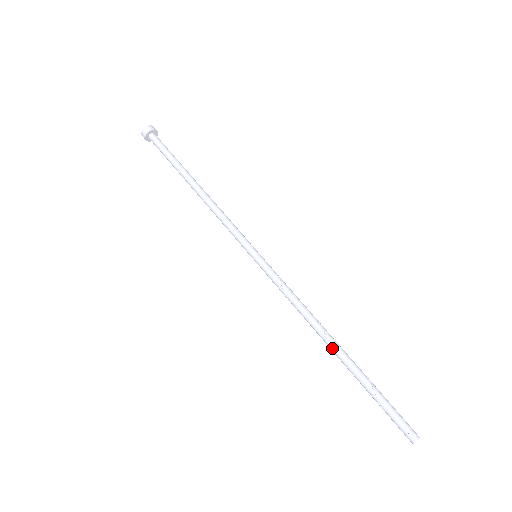
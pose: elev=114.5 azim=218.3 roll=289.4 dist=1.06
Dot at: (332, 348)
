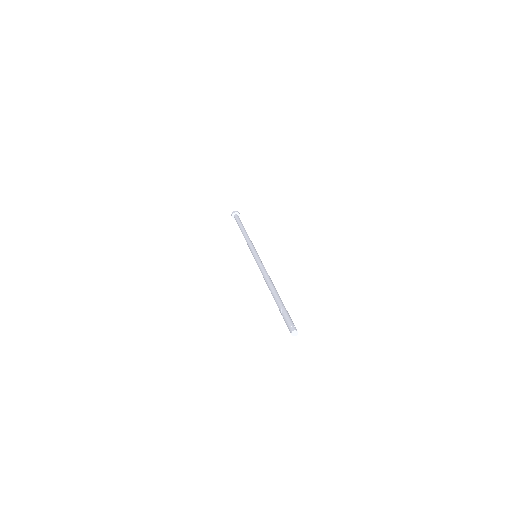
Dot at: (271, 290)
